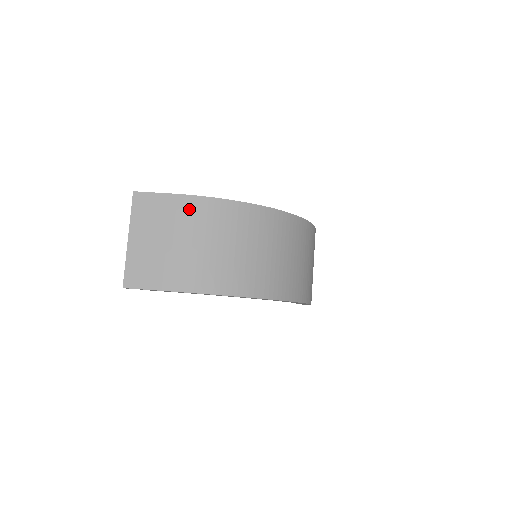
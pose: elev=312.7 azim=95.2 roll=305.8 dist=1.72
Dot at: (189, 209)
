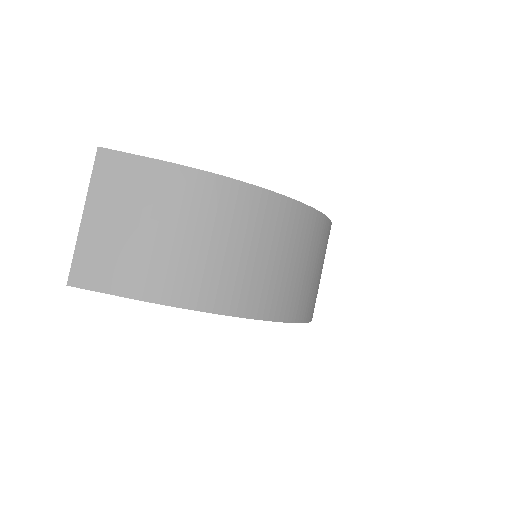
Dot at: (177, 185)
